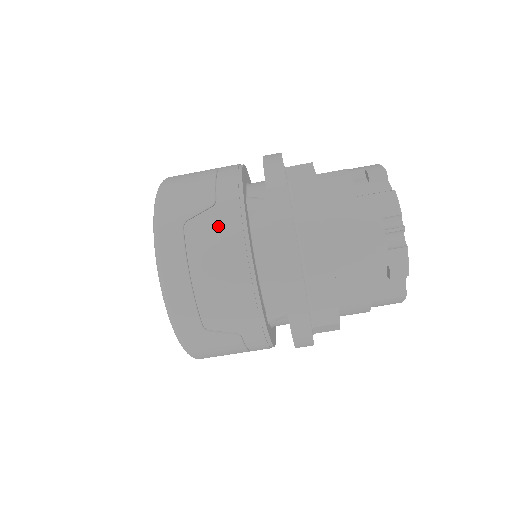
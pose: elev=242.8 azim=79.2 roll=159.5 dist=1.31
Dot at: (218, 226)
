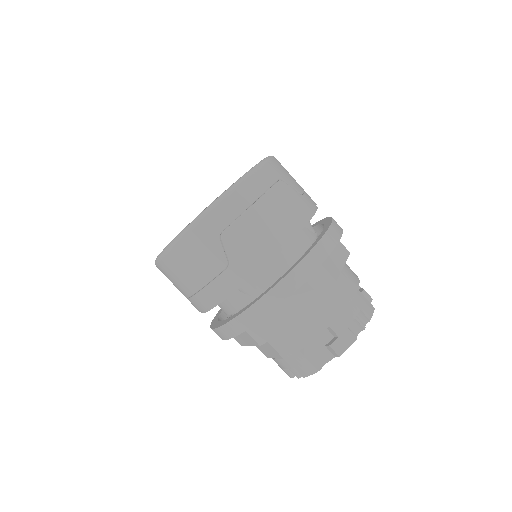
Dot at: (296, 202)
